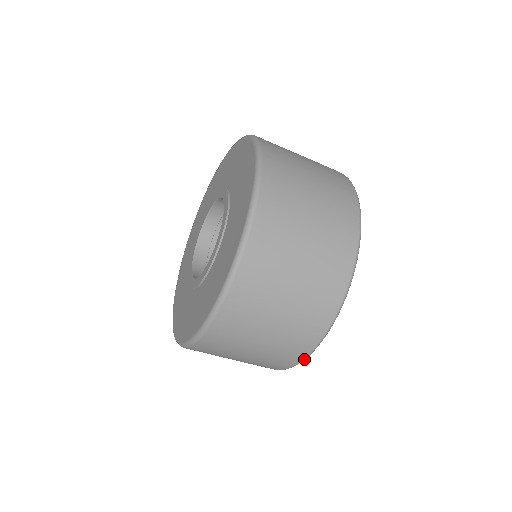
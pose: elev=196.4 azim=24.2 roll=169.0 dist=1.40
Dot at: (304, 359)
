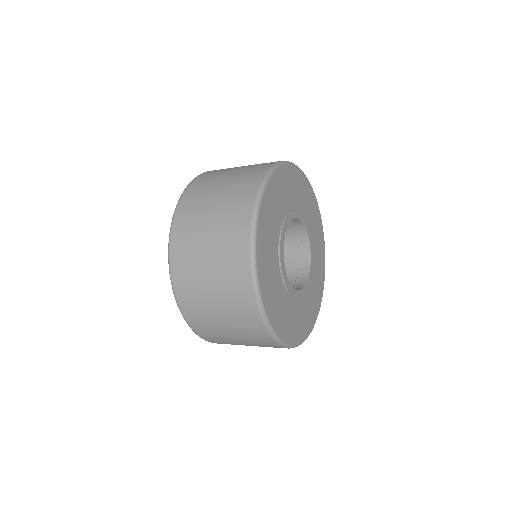
Dot at: (252, 264)
